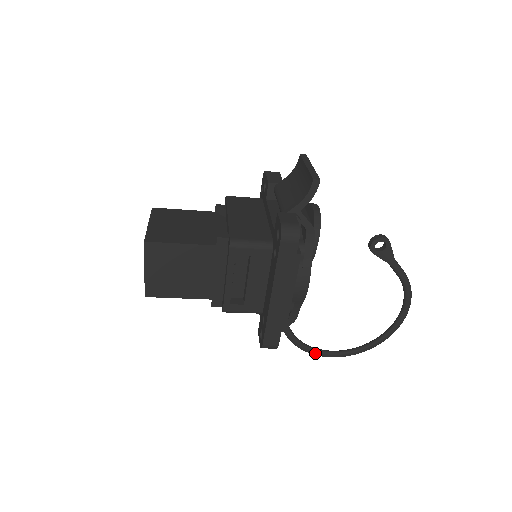
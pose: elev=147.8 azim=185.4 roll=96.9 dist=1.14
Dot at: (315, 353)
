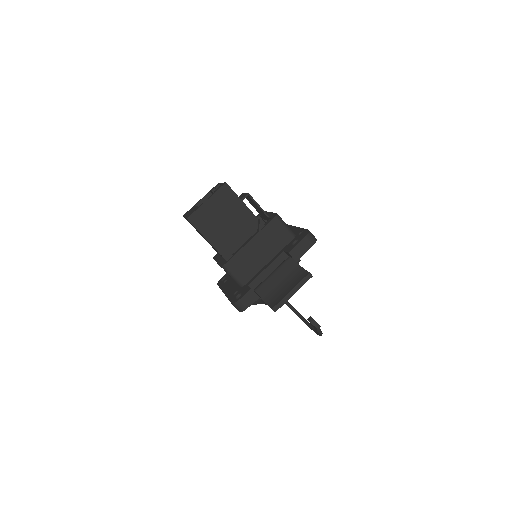
Dot at: occluded
